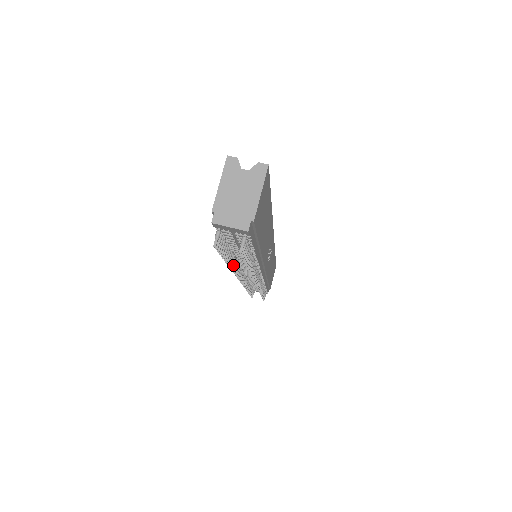
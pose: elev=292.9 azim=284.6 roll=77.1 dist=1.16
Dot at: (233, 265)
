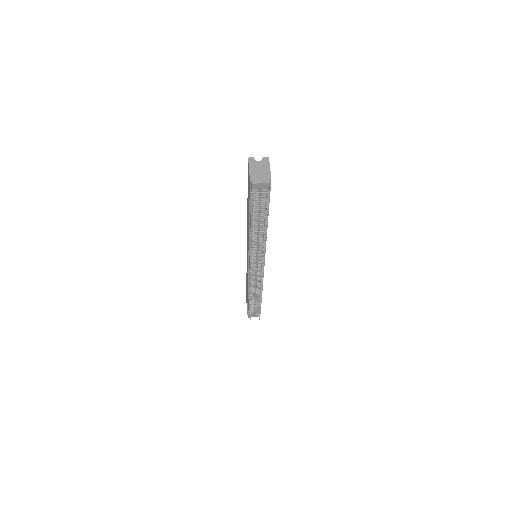
Dot at: (252, 241)
